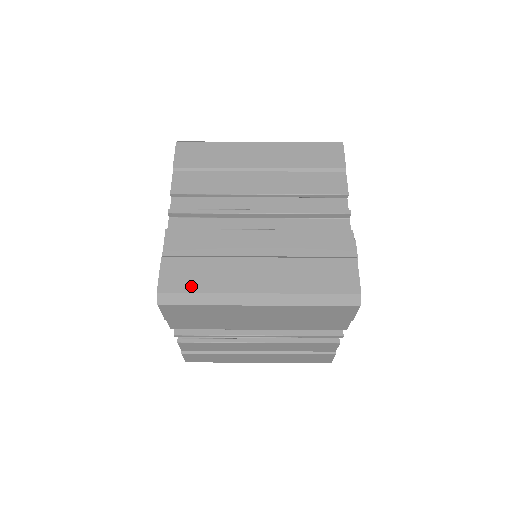
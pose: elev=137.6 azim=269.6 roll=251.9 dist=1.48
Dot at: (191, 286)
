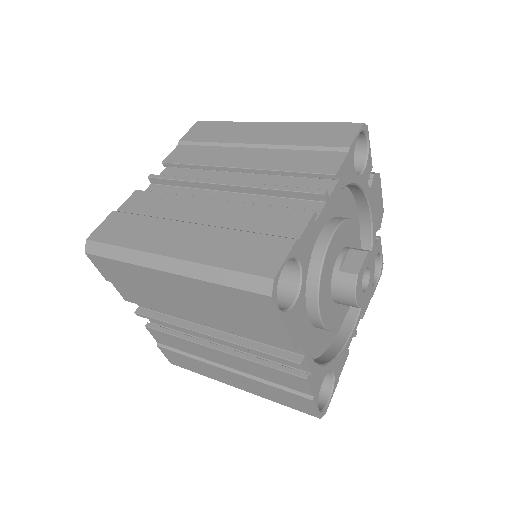
Dot at: (116, 238)
